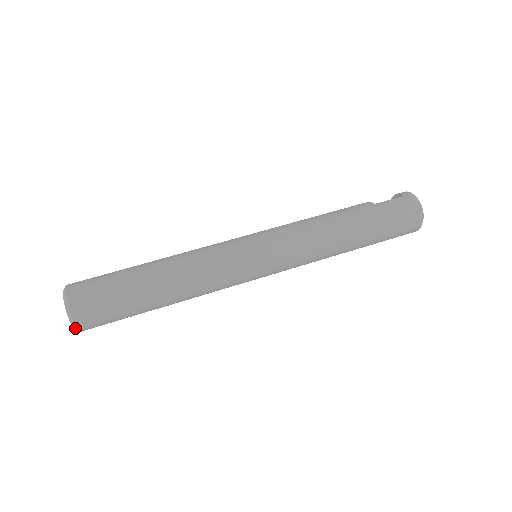
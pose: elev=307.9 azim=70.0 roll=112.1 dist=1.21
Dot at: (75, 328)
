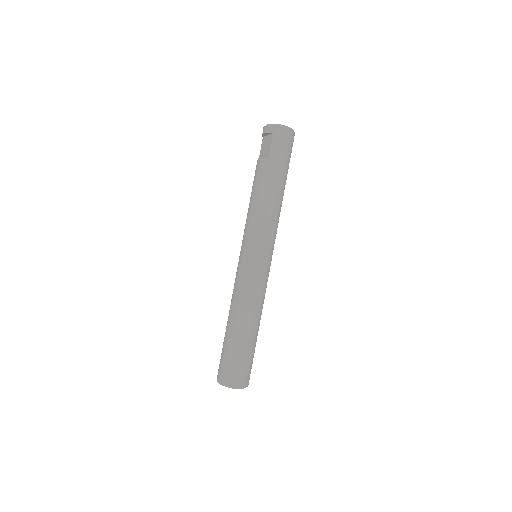
Dot at: (247, 386)
